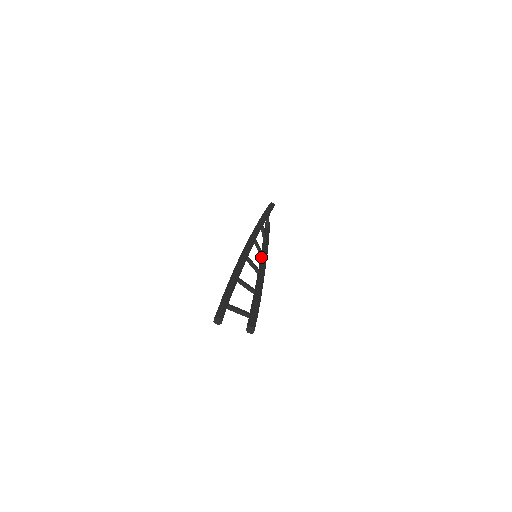
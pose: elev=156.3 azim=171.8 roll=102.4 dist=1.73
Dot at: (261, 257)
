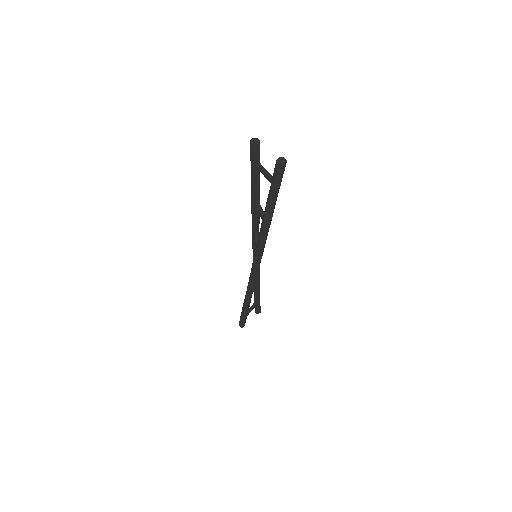
Dot at: occluded
